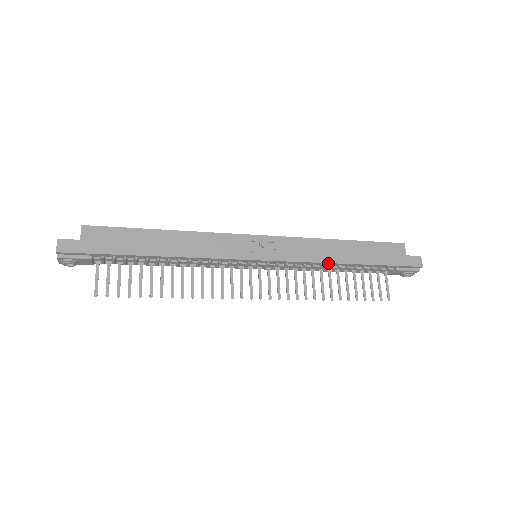
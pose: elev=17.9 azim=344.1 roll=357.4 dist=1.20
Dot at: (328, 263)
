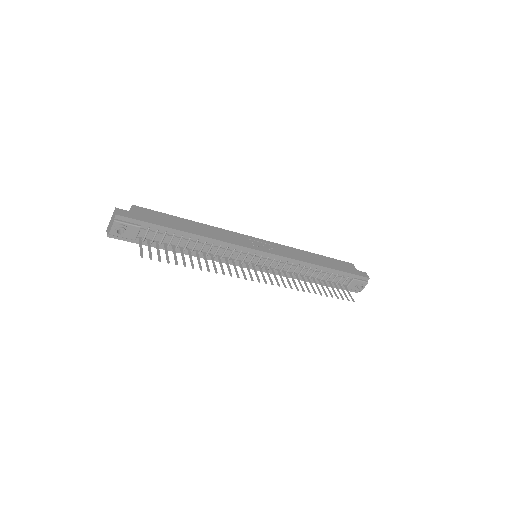
Dot at: (309, 263)
